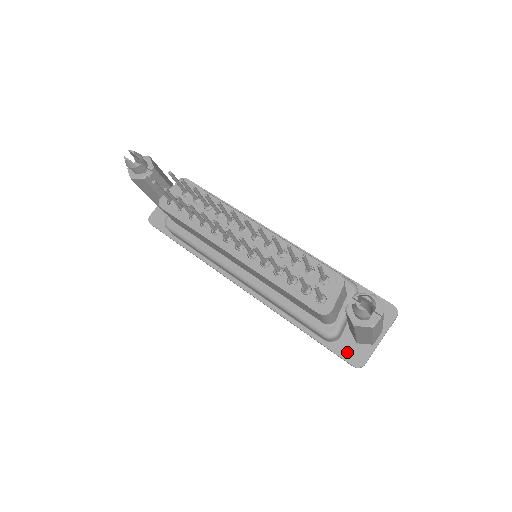
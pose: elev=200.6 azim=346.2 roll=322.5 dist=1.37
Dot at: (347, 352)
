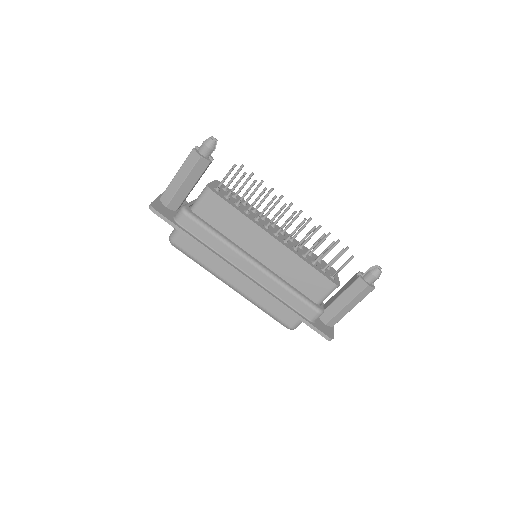
Dot at: (323, 329)
